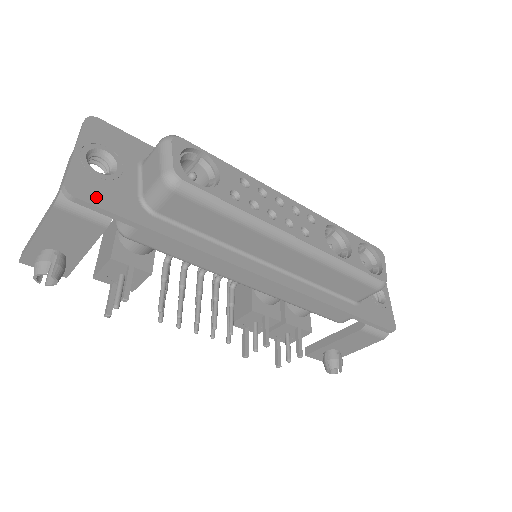
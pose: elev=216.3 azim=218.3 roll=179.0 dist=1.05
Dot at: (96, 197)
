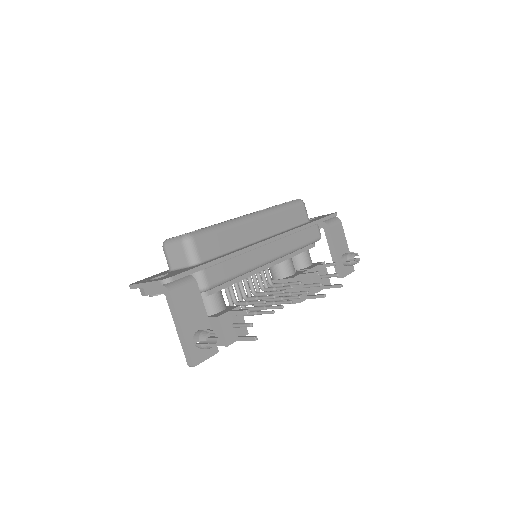
Dot at: occluded
